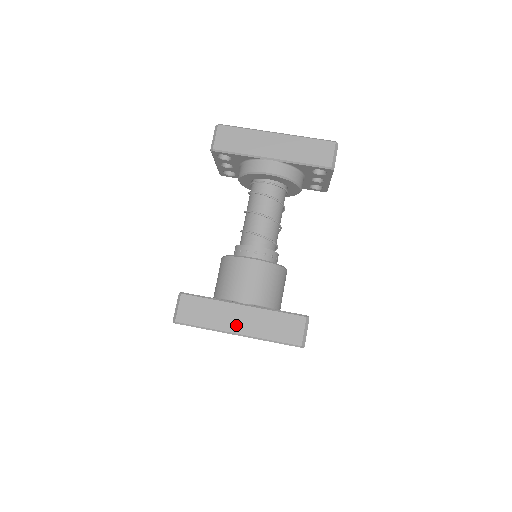
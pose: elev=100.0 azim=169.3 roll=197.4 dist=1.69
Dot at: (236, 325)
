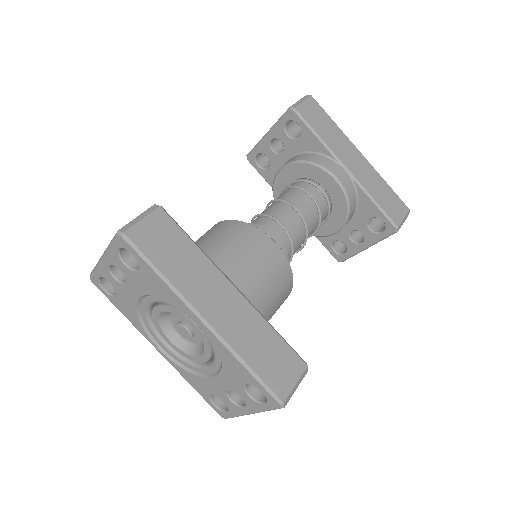
Dot at: (211, 306)
